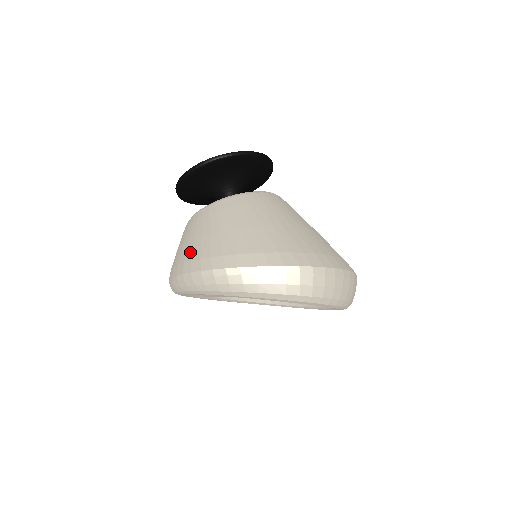
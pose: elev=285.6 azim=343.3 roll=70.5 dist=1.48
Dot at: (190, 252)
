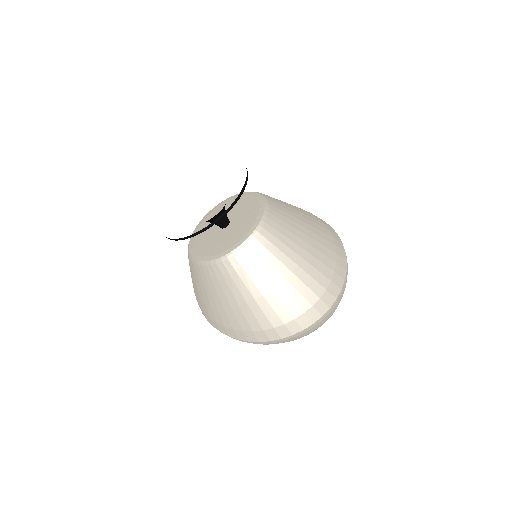
Dot at: (197, 297)
